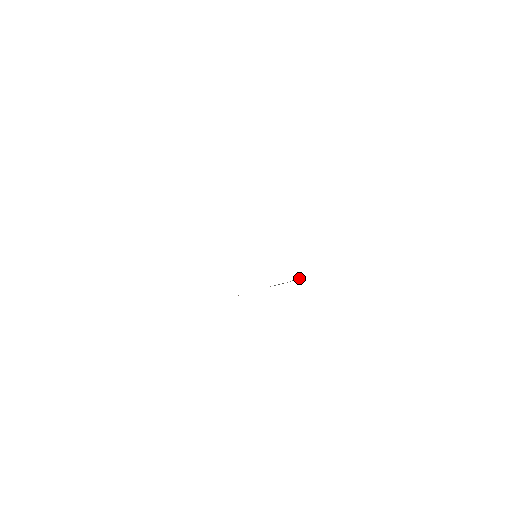
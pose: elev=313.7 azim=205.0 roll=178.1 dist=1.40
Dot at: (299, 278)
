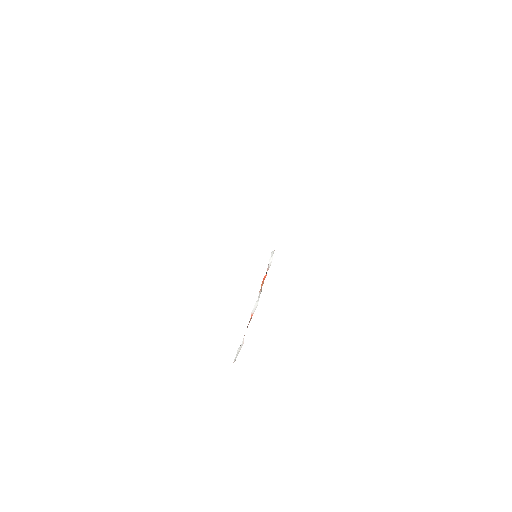
Dot at: occluded
